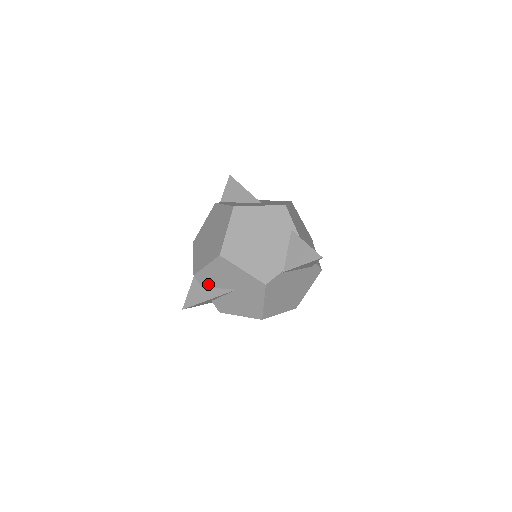
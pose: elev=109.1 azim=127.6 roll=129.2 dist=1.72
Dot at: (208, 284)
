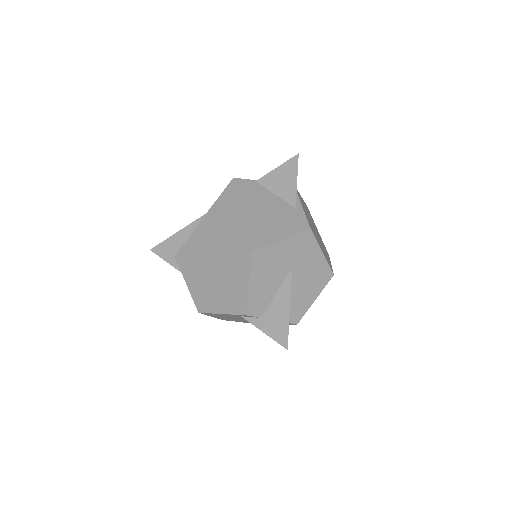
Dot at: occluded
